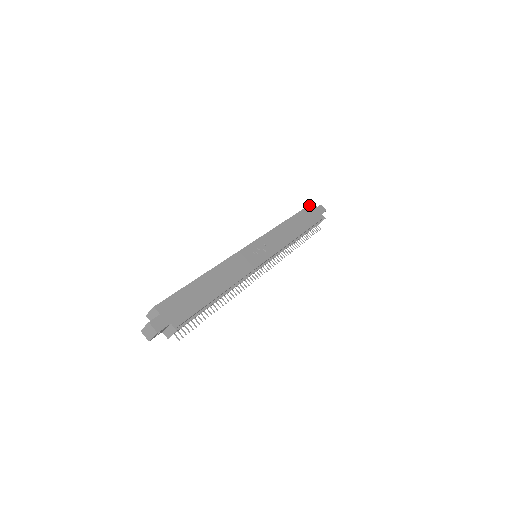
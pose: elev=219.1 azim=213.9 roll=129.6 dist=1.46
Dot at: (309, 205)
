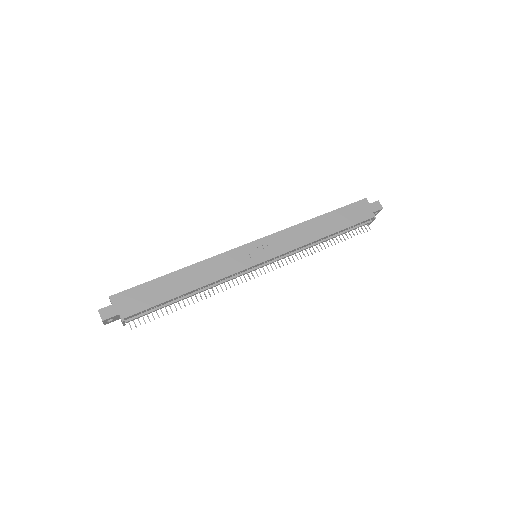
Dot at: (358, 201)
